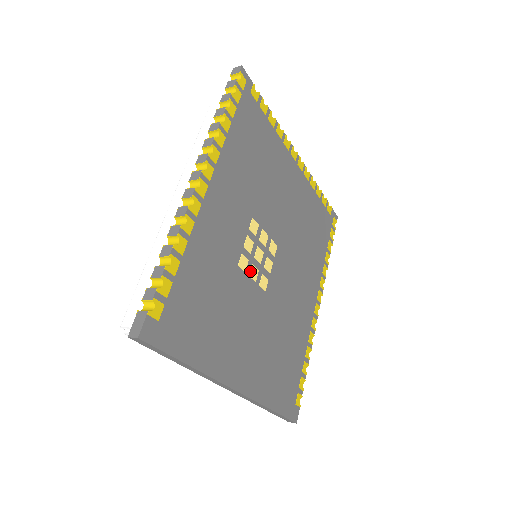
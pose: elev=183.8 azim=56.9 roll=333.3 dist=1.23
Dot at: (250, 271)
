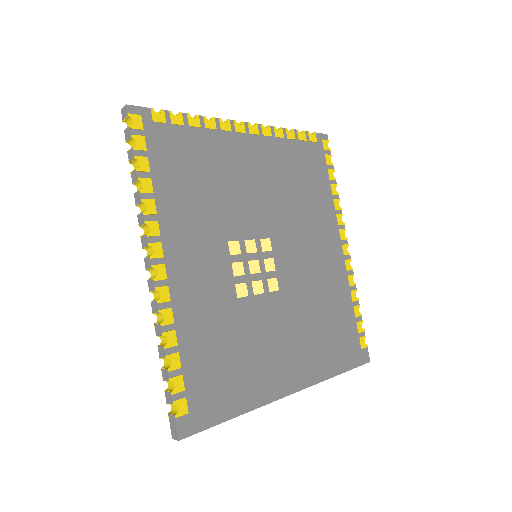
Dot at: (253, 290)
